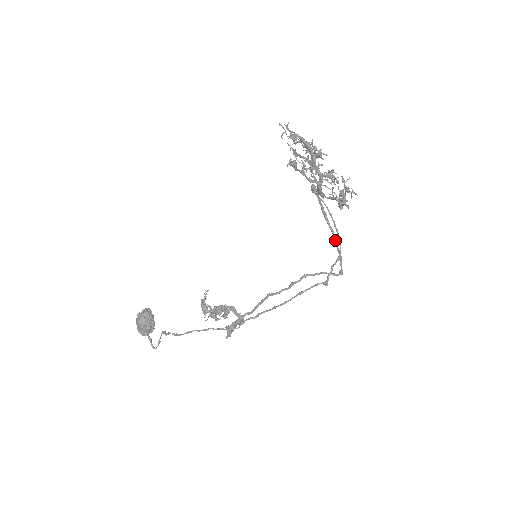
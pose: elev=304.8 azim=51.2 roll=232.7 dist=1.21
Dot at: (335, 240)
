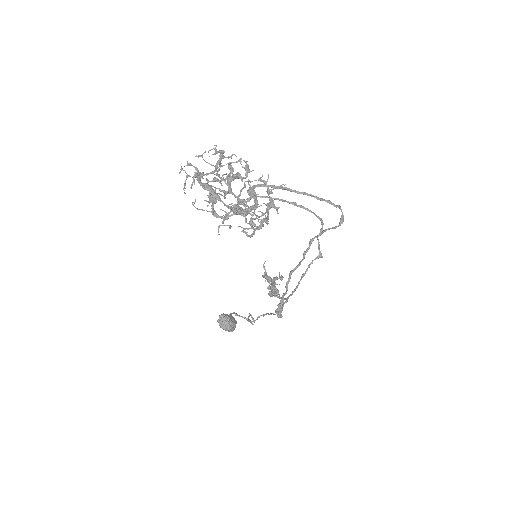
Dot at: occluded
